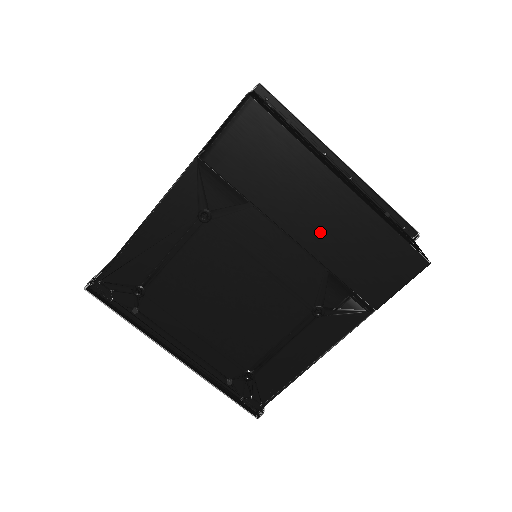
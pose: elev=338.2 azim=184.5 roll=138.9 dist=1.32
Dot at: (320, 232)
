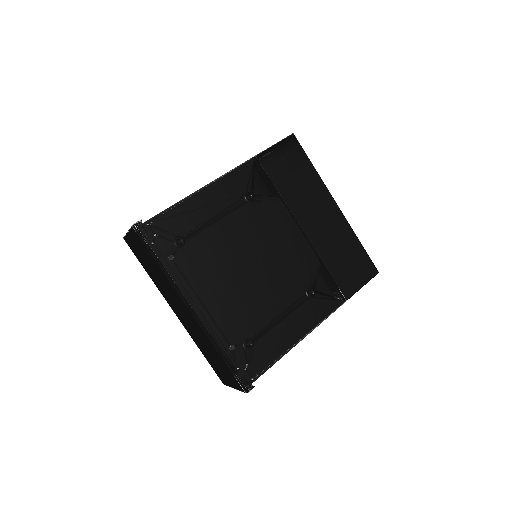
Dot at: (320, 232)
